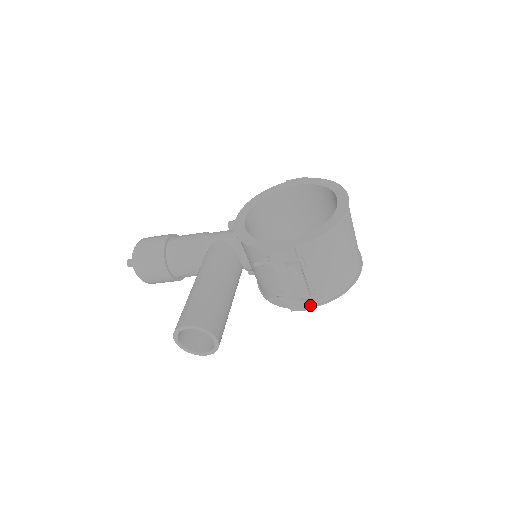
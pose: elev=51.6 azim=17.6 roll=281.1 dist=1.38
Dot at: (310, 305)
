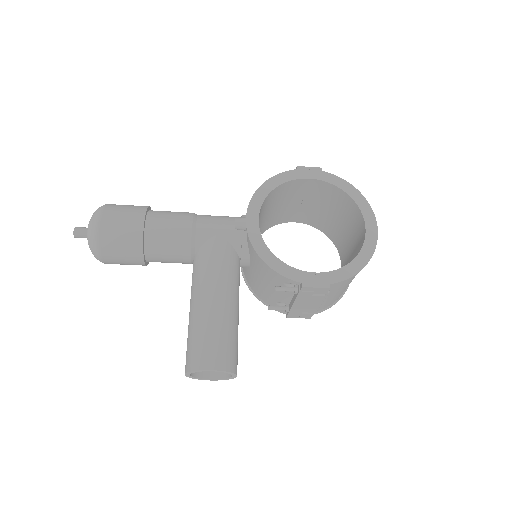
Dot at: (309, 316)
